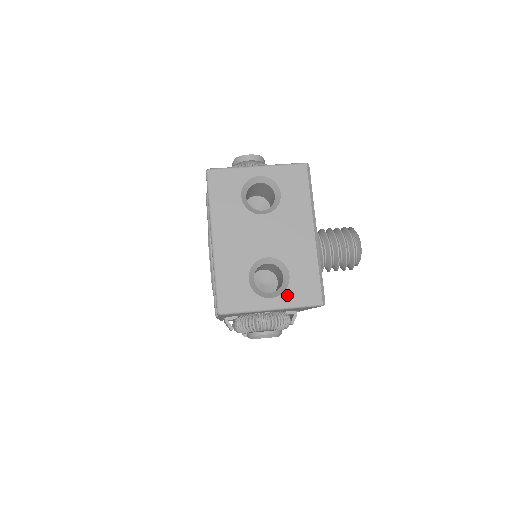
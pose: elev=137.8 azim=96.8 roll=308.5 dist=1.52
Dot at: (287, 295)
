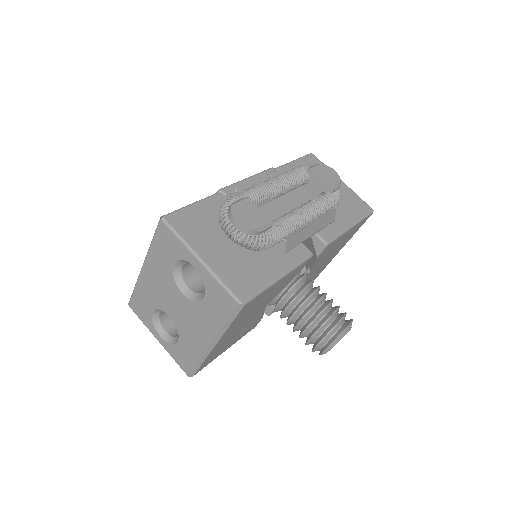
Dot at: (170, 347)
